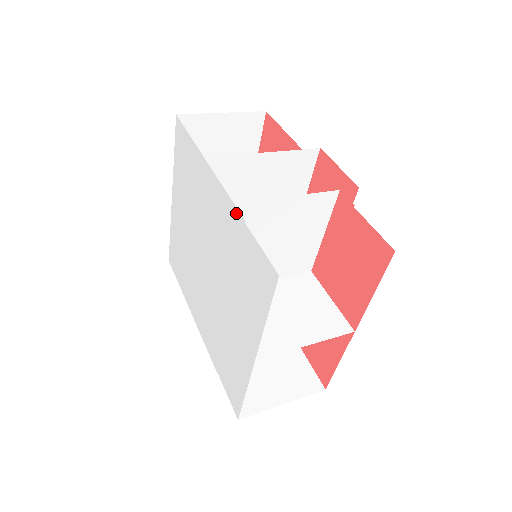
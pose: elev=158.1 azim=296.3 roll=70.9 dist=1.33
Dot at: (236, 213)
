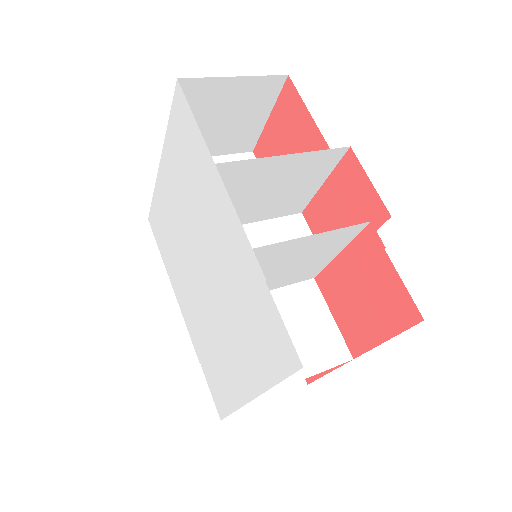
Dot at: (254, 261)
